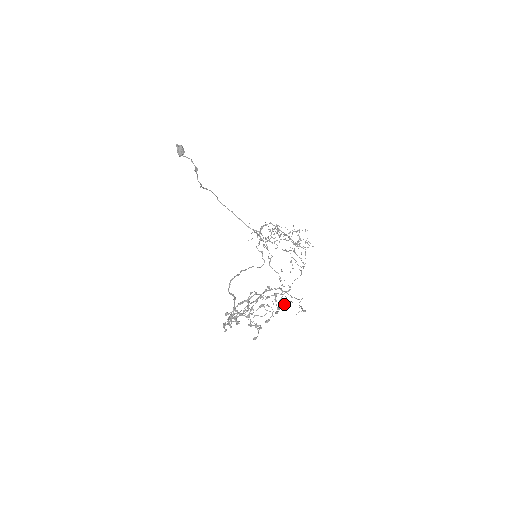
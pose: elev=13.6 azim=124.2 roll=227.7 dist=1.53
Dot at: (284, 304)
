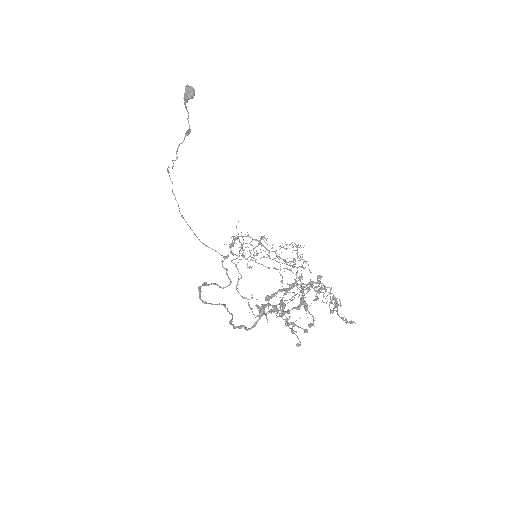
Dot at: occluded
